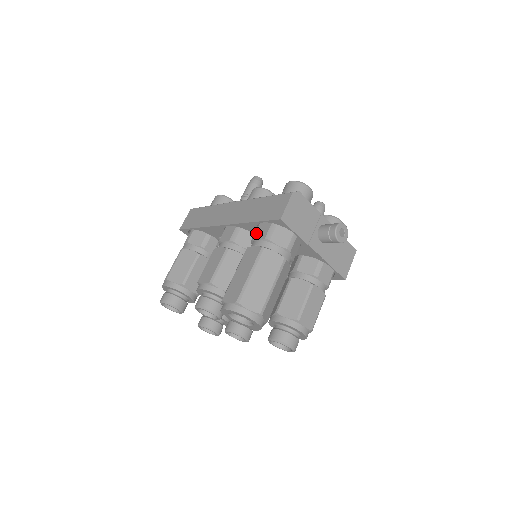
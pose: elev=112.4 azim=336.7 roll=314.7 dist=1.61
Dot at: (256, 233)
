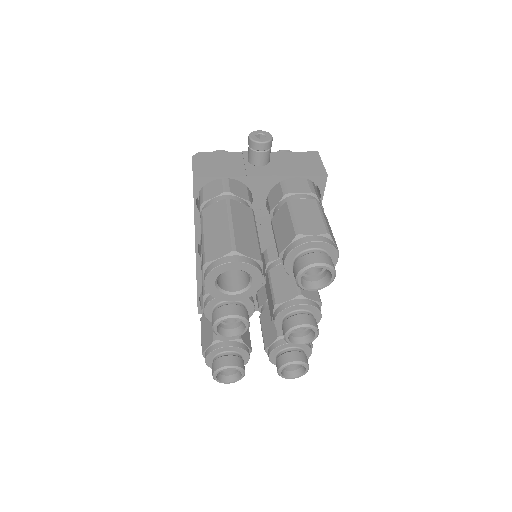
Dot at: occluded
